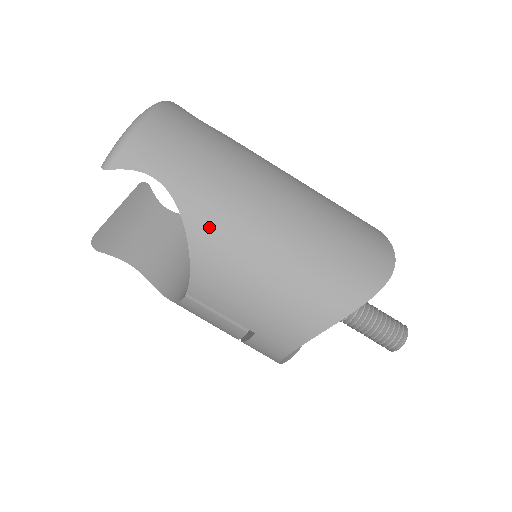
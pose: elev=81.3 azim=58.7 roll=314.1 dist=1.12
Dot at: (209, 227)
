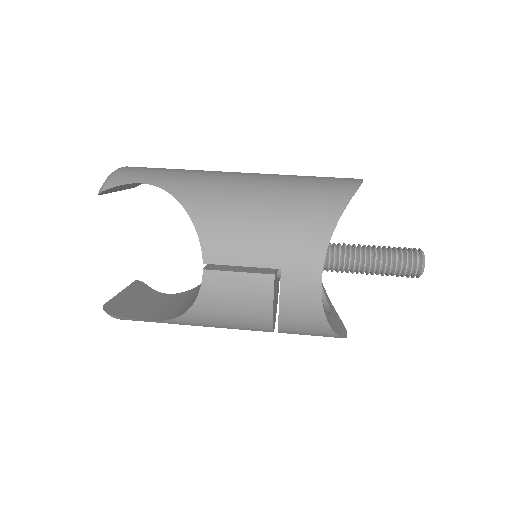
Dot at: (199, 194)
